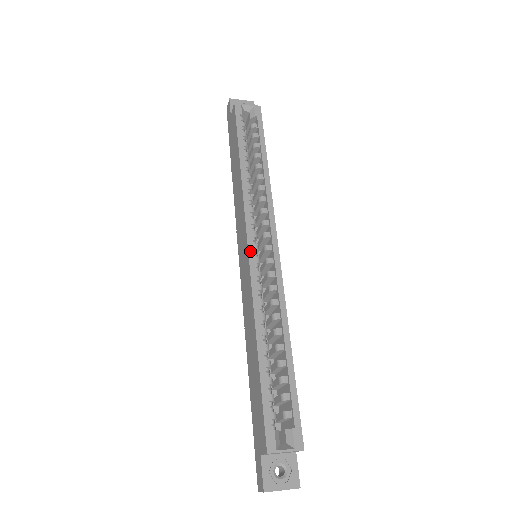
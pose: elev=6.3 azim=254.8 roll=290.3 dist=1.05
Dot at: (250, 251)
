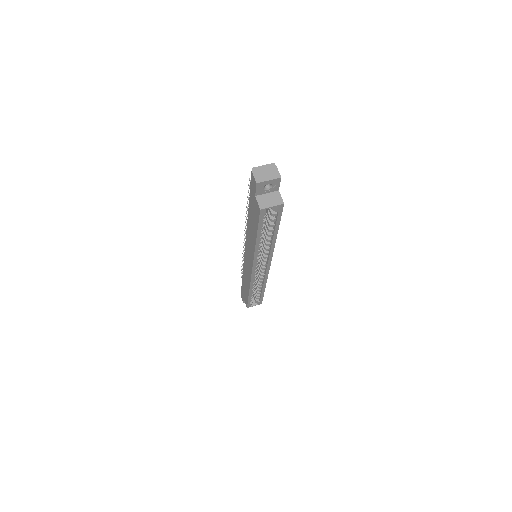
Dot at: (253, 272)
